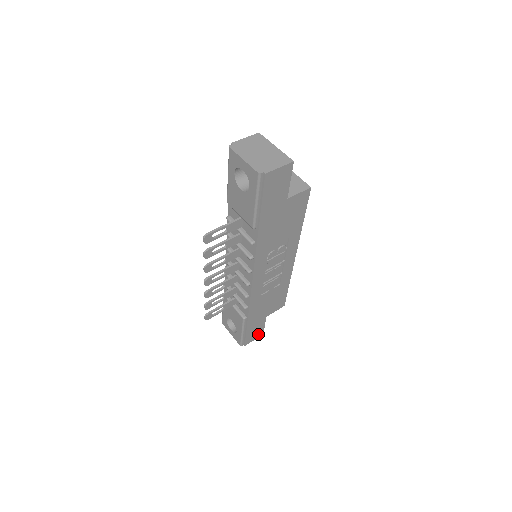
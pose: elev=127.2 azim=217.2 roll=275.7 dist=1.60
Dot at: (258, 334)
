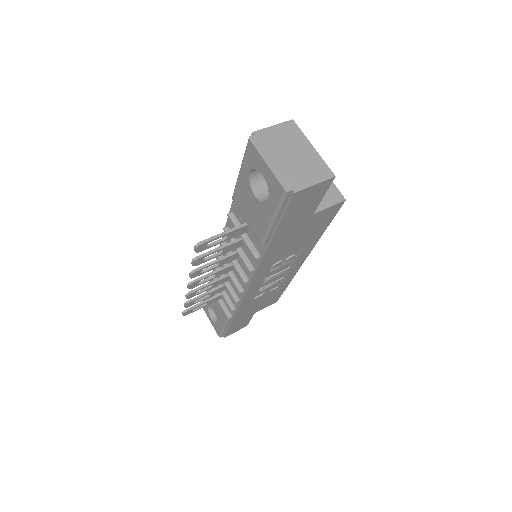
Dot at: (241, 327)
